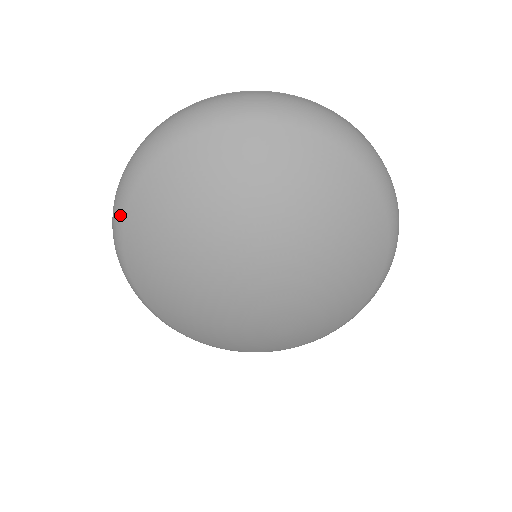
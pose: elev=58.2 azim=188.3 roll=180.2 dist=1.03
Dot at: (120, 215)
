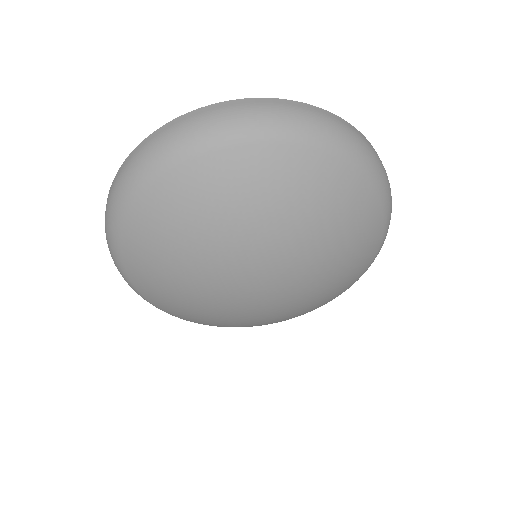
Dot at: (135, 290)
